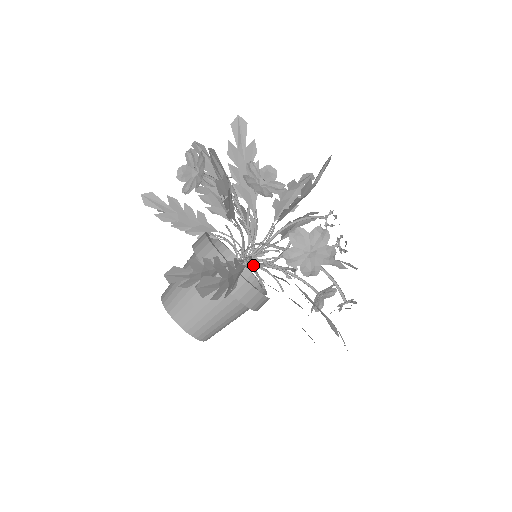
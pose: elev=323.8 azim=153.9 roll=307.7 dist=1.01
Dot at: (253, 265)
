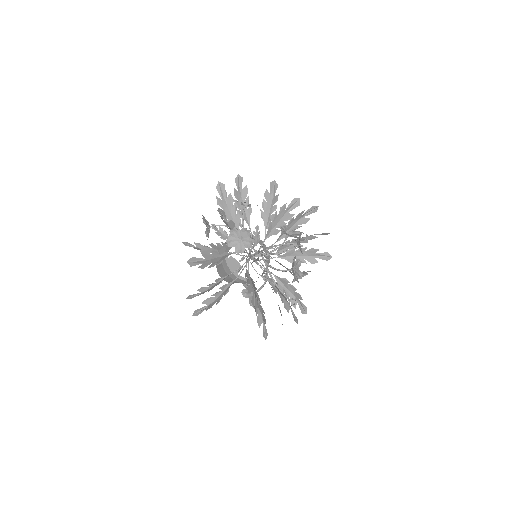
Dot at: occluded
